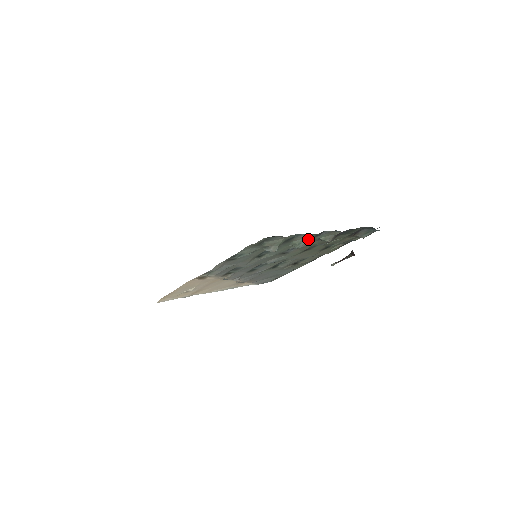
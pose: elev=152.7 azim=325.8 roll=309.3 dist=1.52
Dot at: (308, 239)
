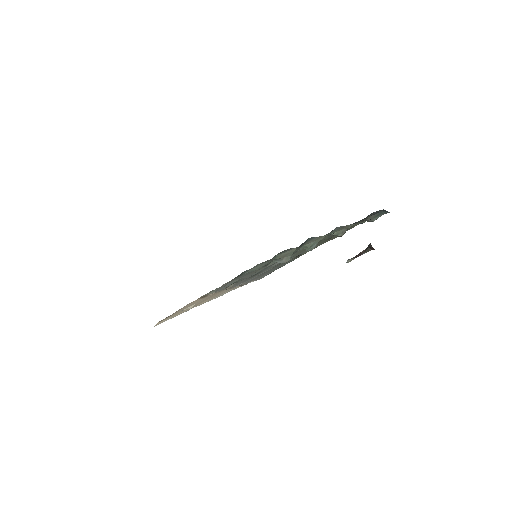
Dot at: (321, 239)
